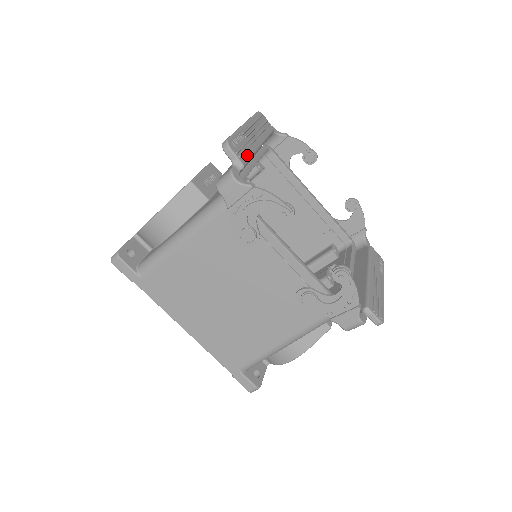
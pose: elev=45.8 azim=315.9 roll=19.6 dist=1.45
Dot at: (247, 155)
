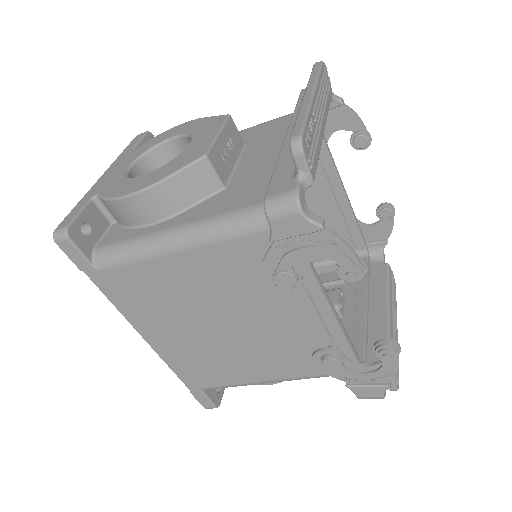
Dot at: (316, 158)
